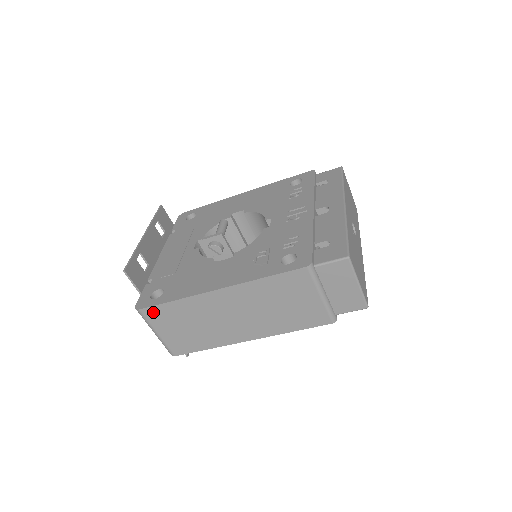
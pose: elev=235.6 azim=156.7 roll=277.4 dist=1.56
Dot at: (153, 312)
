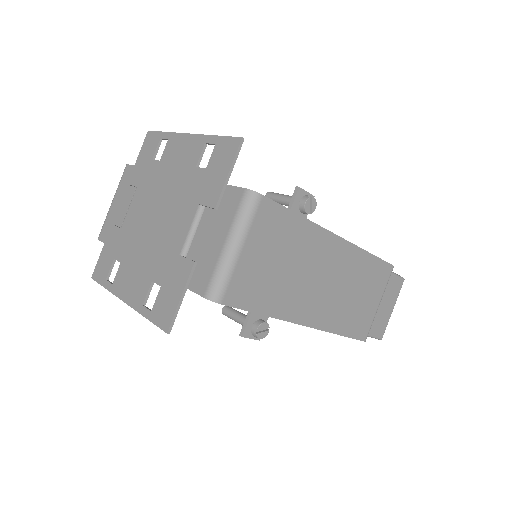
Dot at: (271, 212)
